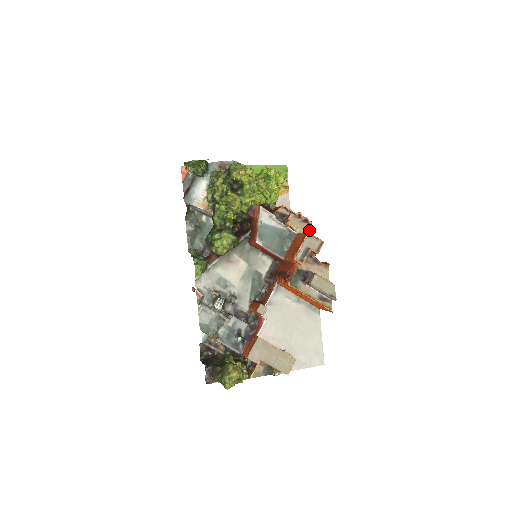
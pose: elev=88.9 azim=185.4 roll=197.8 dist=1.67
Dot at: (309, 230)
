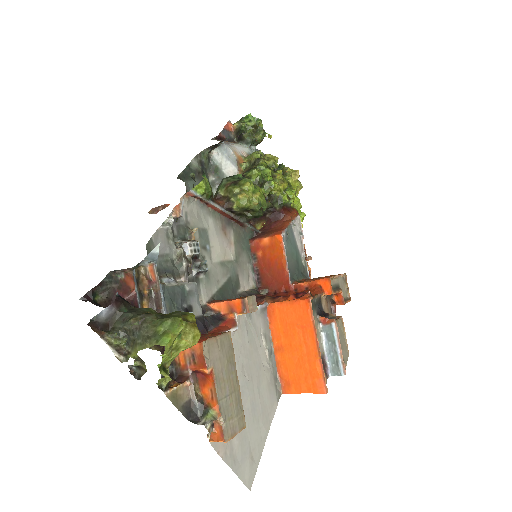
Dot at: occluded
